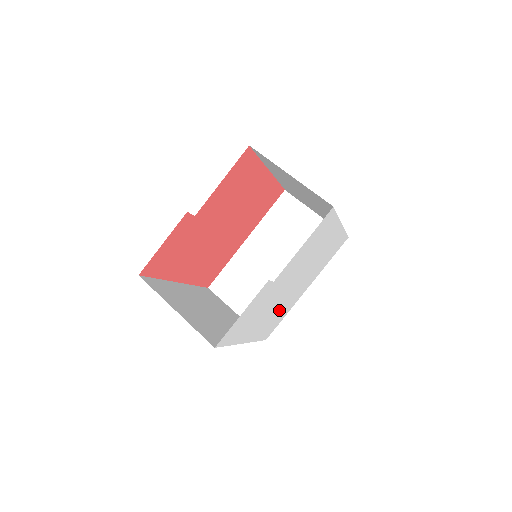
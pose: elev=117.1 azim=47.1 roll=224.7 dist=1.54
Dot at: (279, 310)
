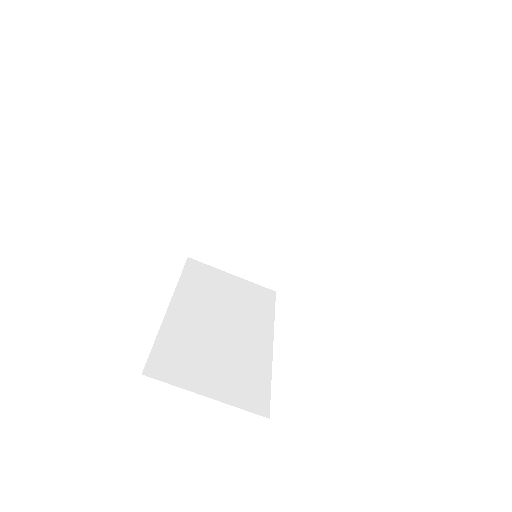
Dot at: occluded
